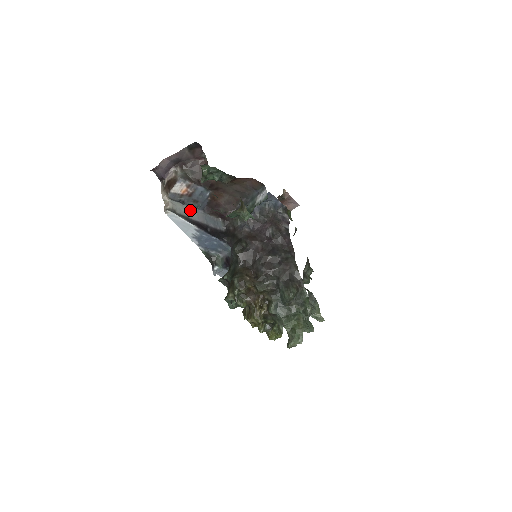
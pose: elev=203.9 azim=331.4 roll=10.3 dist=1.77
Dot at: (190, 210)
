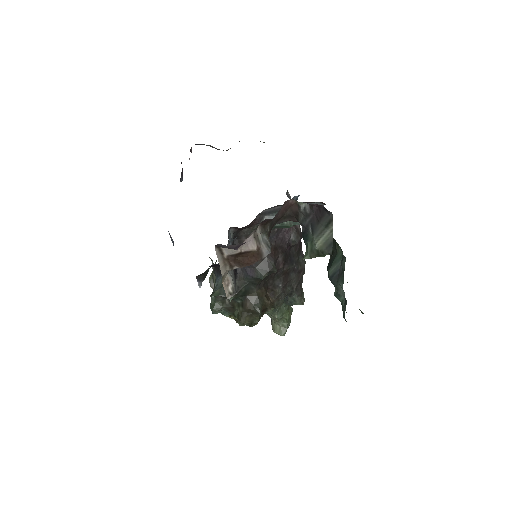
Dot at: occluded
